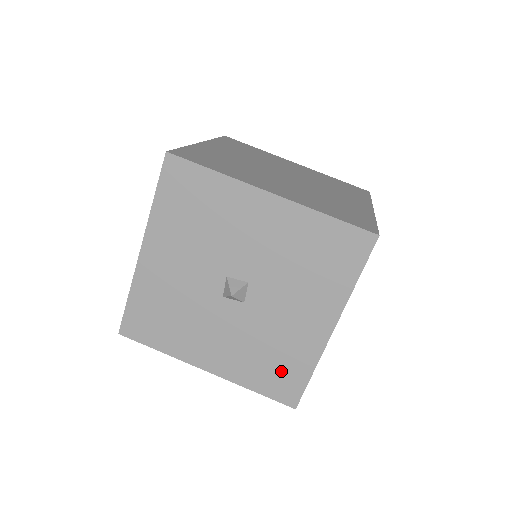
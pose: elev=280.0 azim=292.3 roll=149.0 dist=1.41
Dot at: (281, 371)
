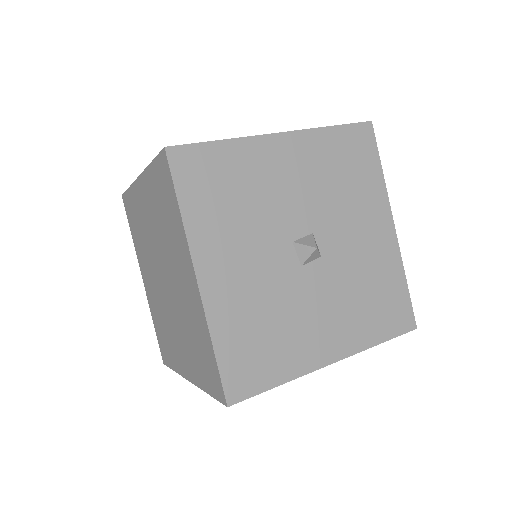
Dot at: (260, 355)
